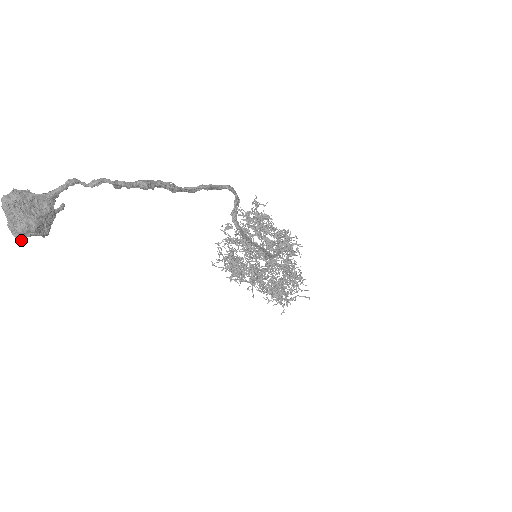
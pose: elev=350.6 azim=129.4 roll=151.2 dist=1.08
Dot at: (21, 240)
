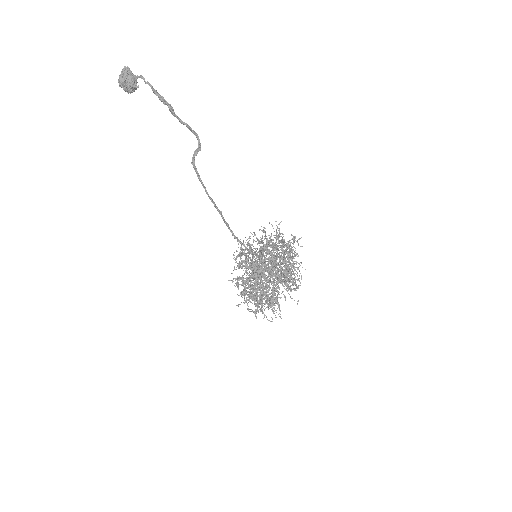
Dot at: occluded
